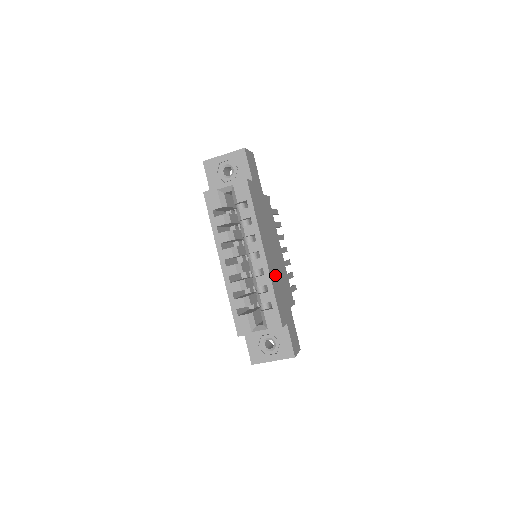
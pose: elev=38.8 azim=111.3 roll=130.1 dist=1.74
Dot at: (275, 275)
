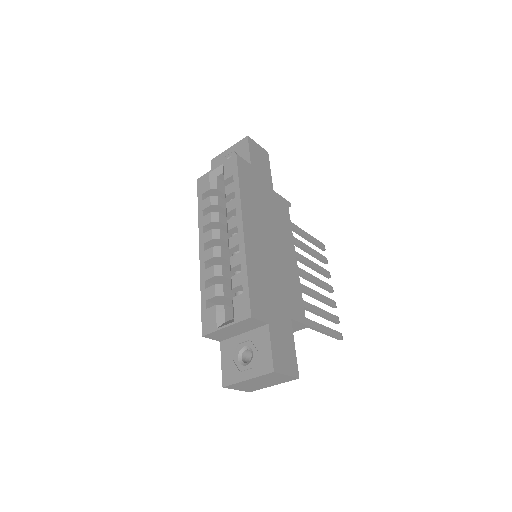
Dot at: (262, 262)
